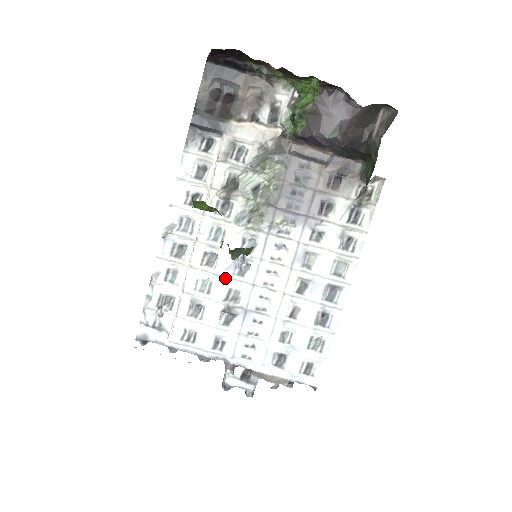
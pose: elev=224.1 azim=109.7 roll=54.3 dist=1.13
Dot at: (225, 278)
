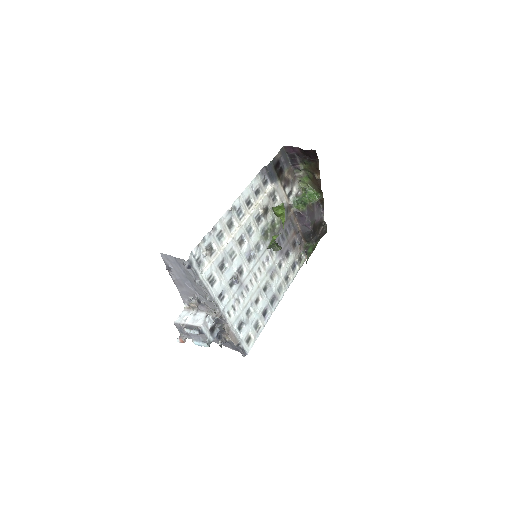
Dot at: (242, 257)
